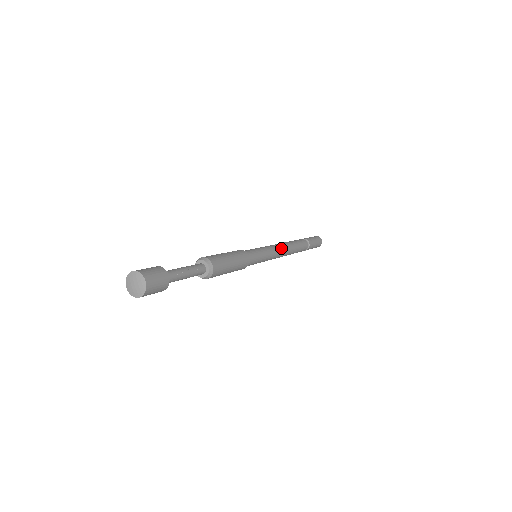
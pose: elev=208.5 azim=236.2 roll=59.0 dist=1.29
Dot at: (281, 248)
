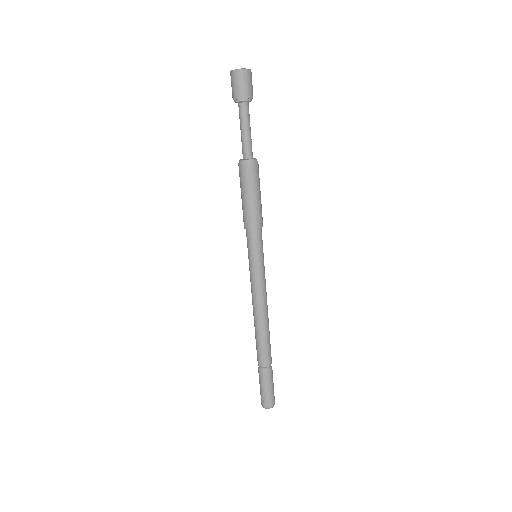
Dot at: occluded
